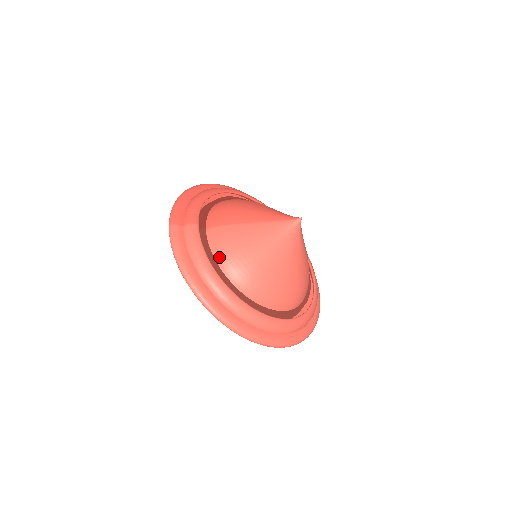
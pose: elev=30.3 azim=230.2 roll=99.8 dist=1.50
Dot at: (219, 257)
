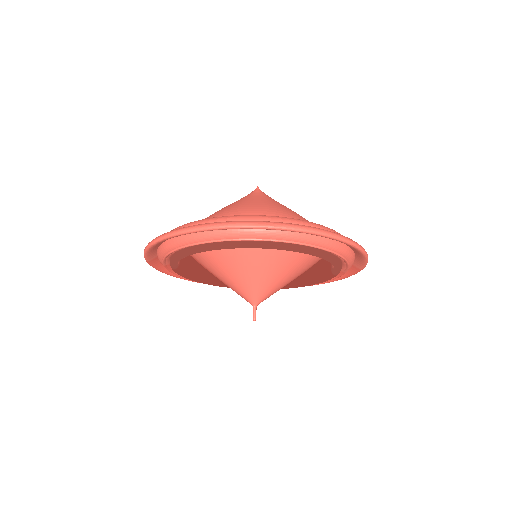
Dot at: occluded
